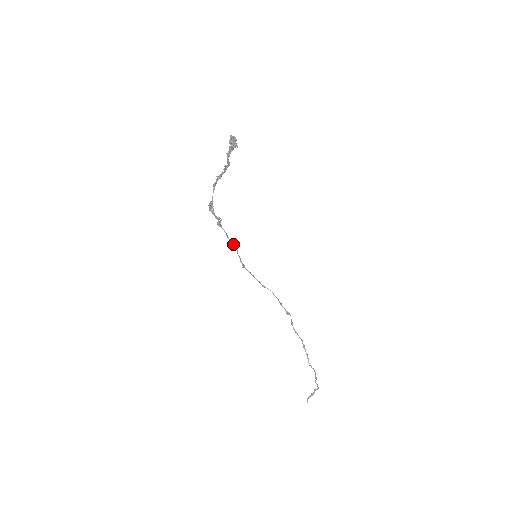
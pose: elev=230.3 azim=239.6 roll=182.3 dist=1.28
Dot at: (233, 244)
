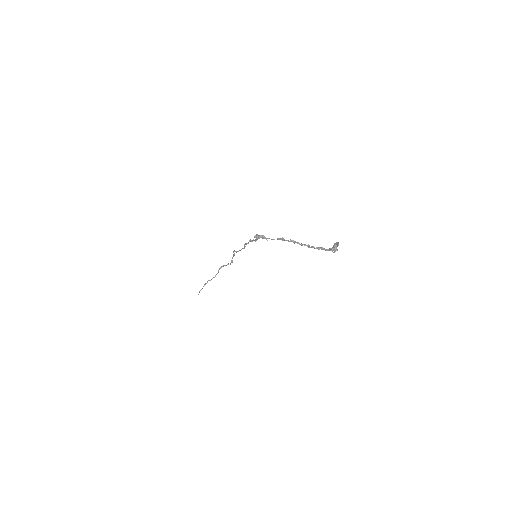
Dot at: occluded
